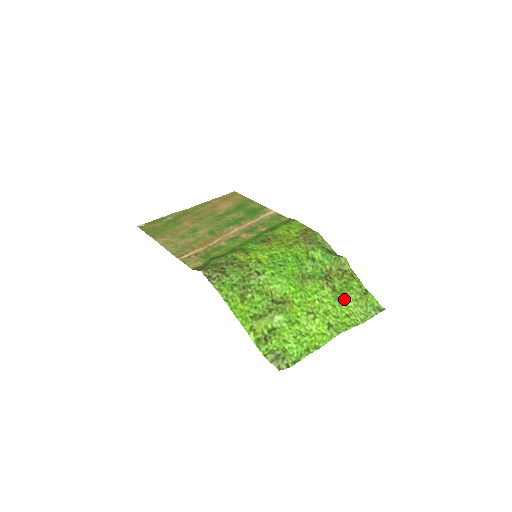
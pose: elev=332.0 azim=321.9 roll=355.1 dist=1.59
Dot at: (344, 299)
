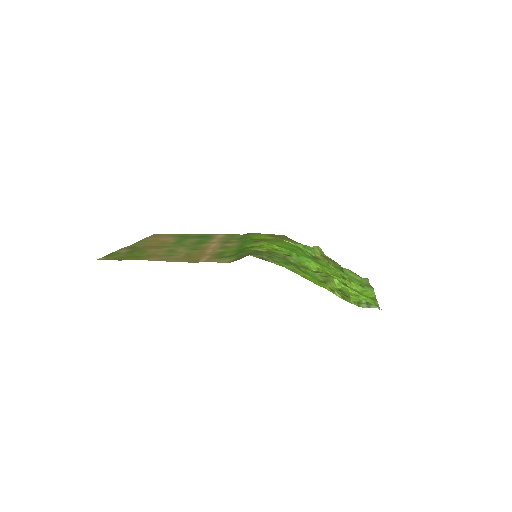
Dot at: (345, 272)
